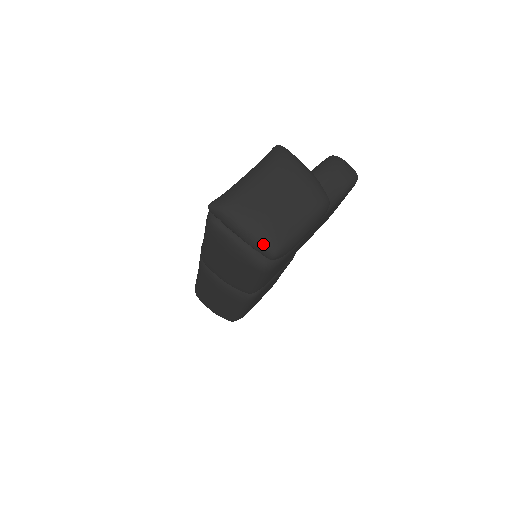
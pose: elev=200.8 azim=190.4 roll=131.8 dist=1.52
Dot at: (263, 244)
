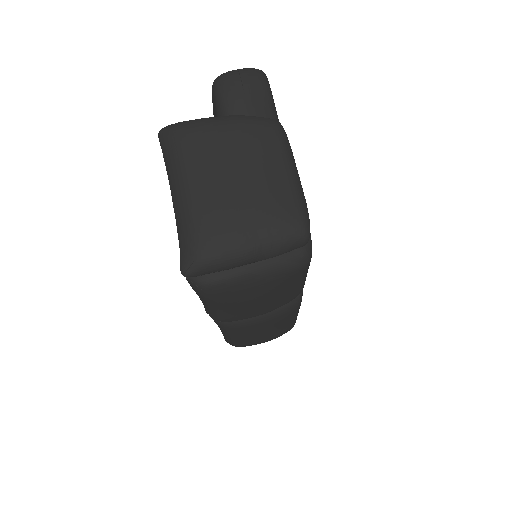
Dot at: (285, 240)
